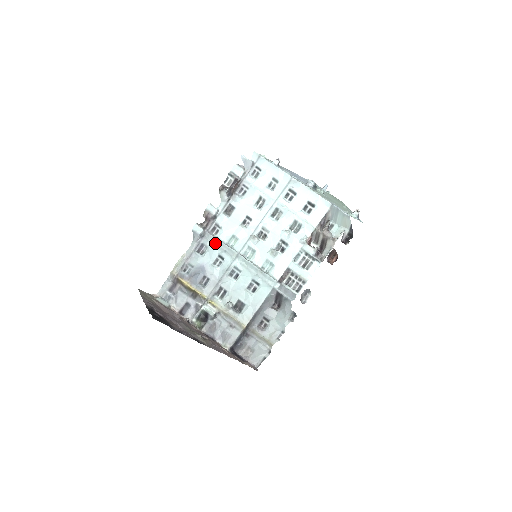
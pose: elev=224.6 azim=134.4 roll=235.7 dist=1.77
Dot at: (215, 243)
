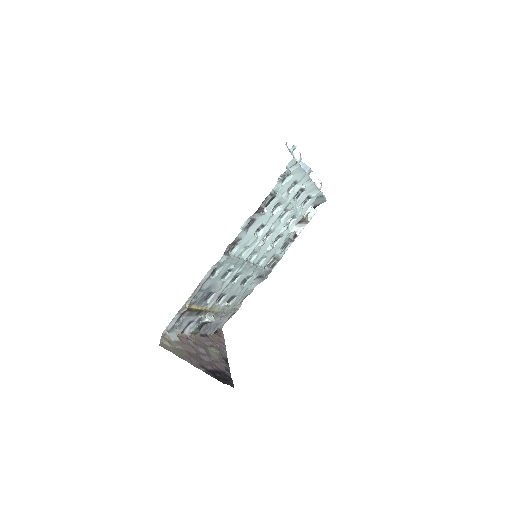
Dot at: (229, 261)
